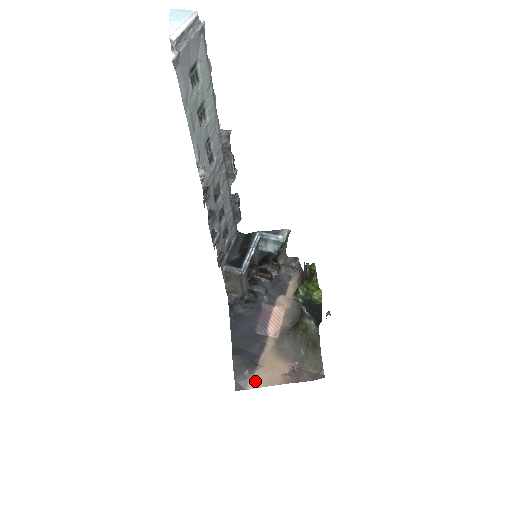
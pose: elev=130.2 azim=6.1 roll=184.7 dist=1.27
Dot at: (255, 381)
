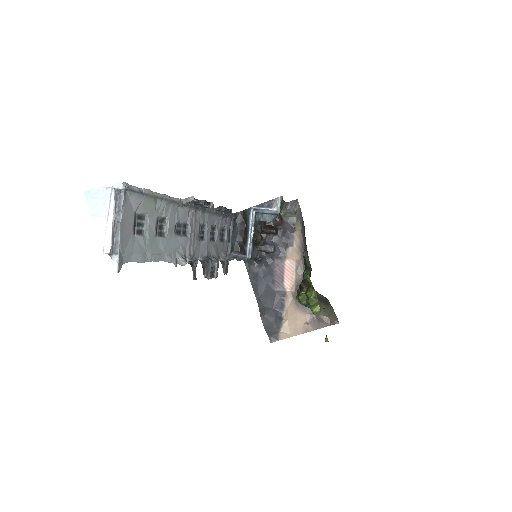
Dot at: (284, 334)
